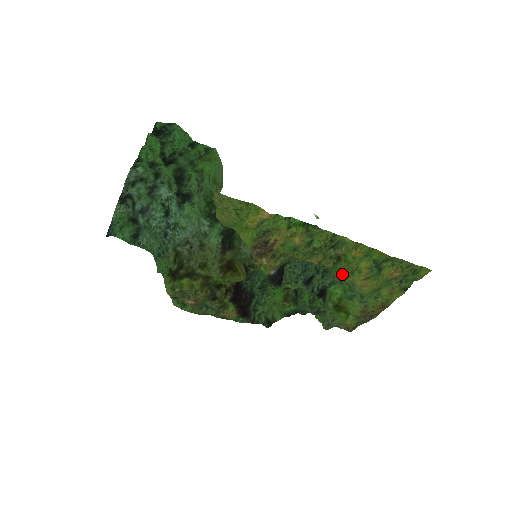
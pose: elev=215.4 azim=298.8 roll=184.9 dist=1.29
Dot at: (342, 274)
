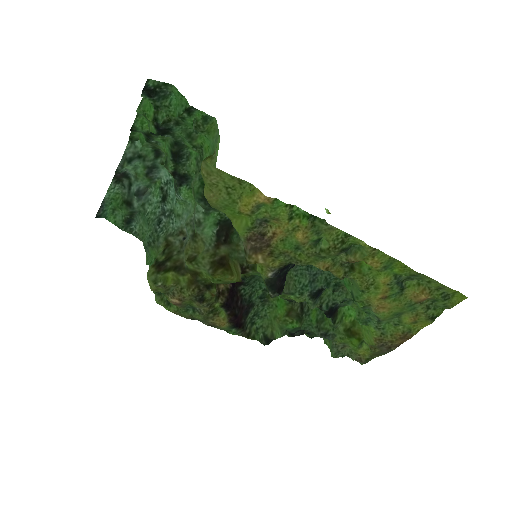
Dot at: (356, 289)
